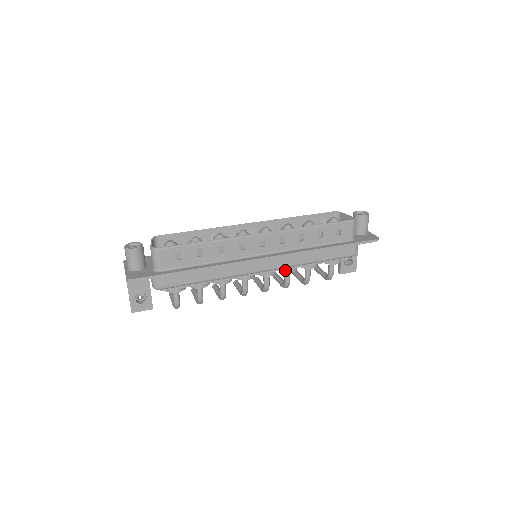
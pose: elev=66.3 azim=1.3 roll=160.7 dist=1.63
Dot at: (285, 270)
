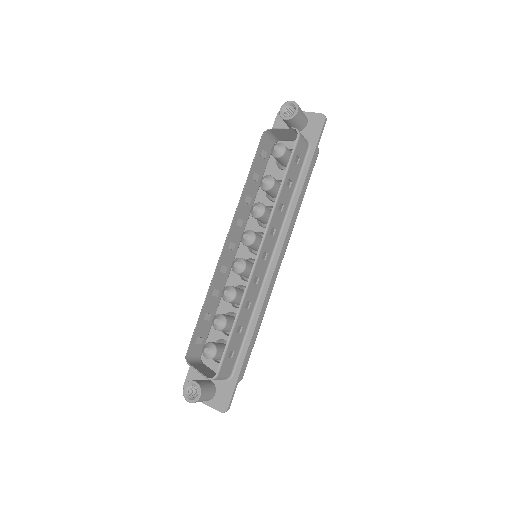
Dot at: occluded
